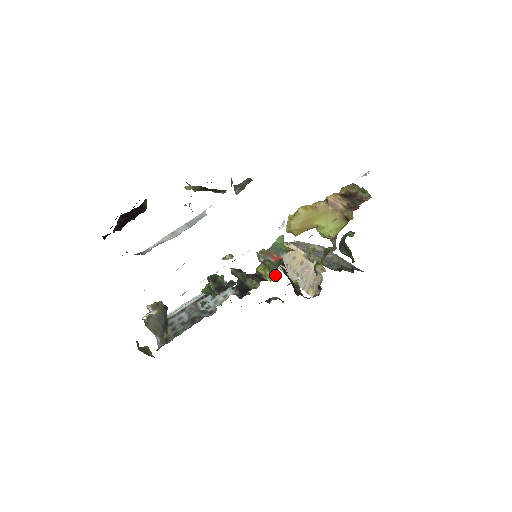
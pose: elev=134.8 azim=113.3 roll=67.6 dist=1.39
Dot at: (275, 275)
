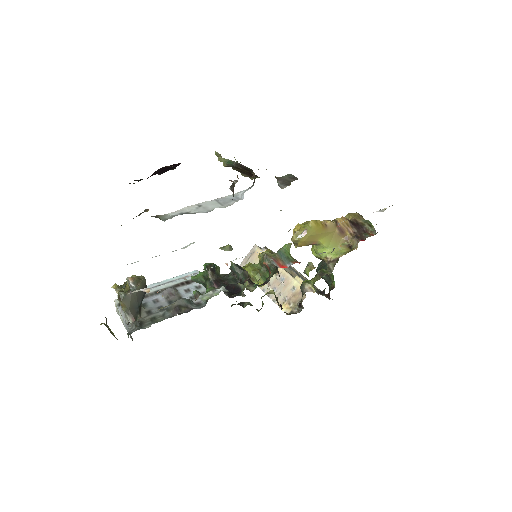
Dot at: (264, 281)
